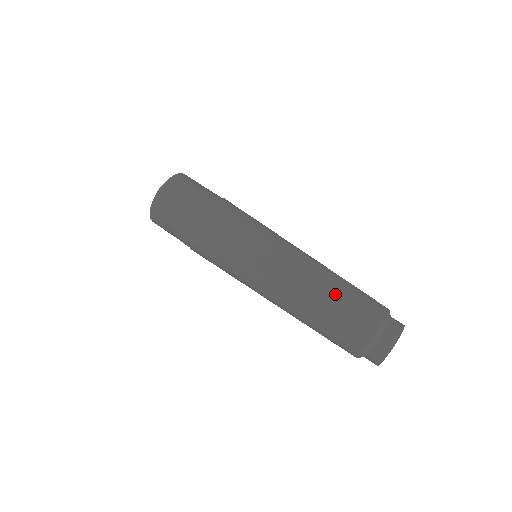
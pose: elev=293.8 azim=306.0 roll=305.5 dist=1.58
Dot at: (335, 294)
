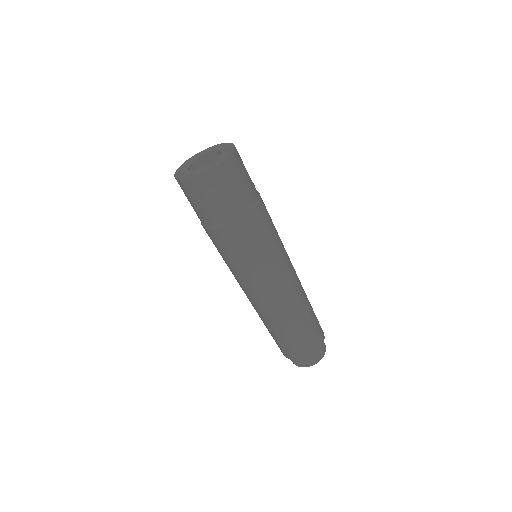
Dot at: (307, 319)
